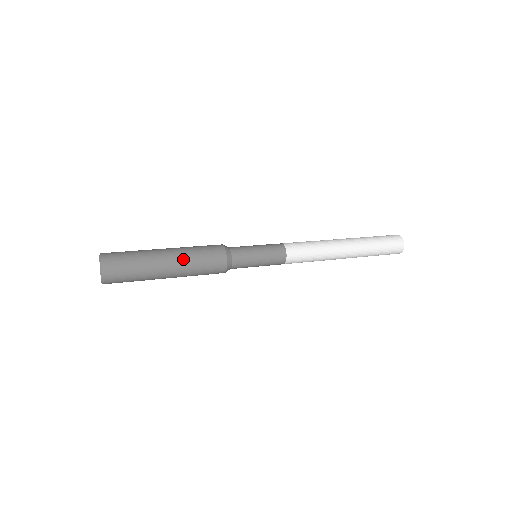
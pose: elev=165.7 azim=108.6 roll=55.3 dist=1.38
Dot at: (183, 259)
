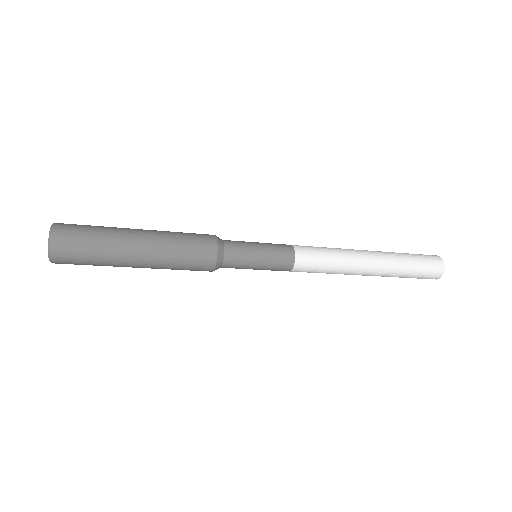
Dot at: (160, 240)
